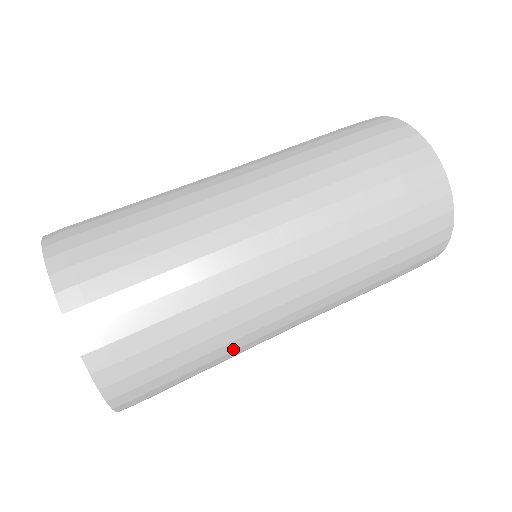
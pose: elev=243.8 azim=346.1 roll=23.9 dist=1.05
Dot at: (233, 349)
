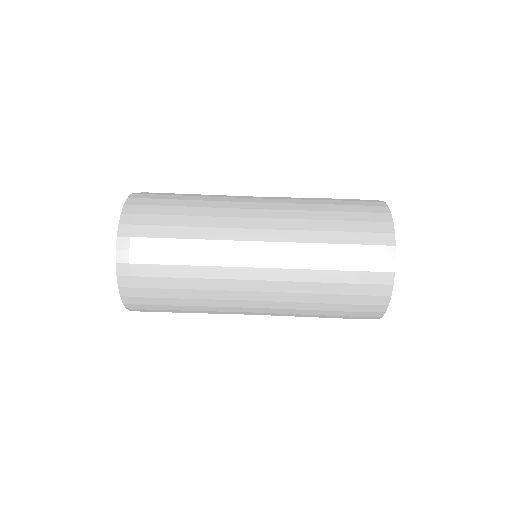
Dot at: occluded
